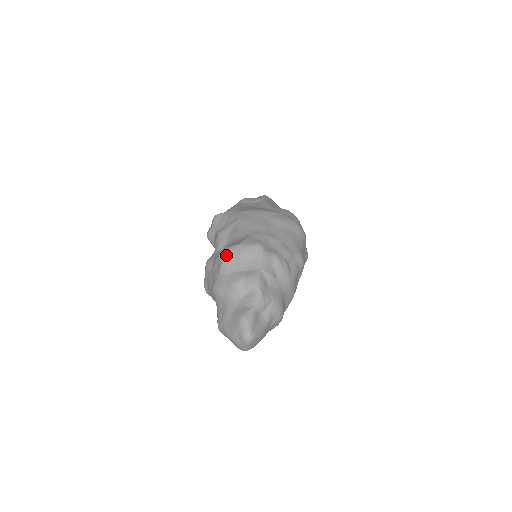
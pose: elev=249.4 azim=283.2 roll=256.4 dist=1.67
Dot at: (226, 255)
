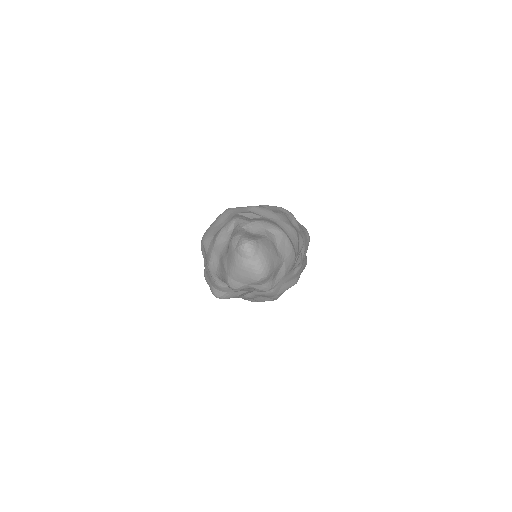
Dot at: (204, 235)
